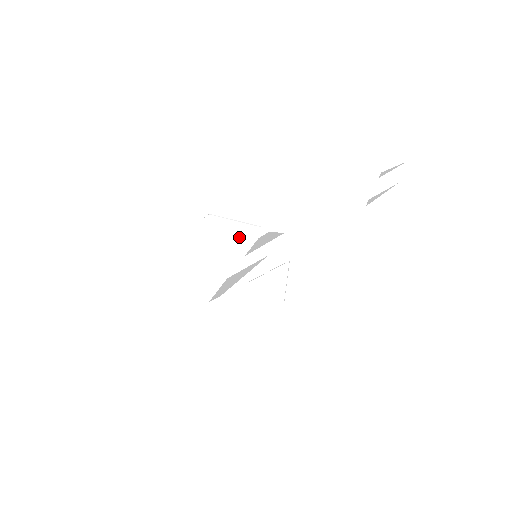
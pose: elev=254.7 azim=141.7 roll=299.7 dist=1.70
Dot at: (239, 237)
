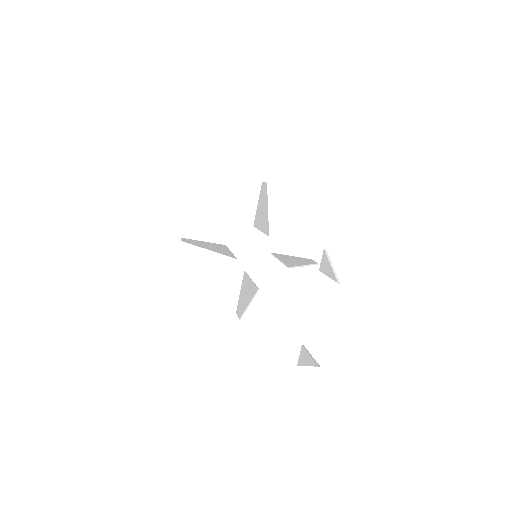
Dot at: occluded
